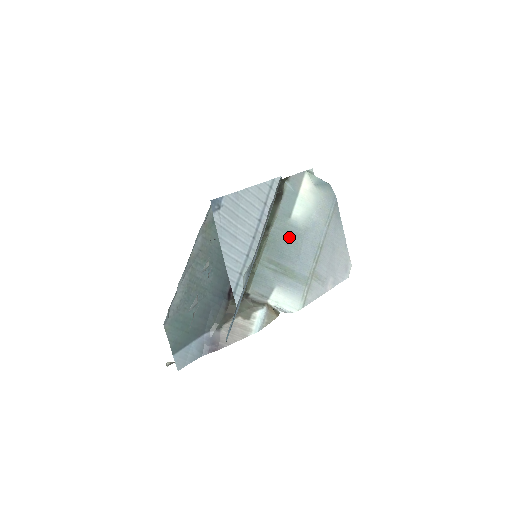
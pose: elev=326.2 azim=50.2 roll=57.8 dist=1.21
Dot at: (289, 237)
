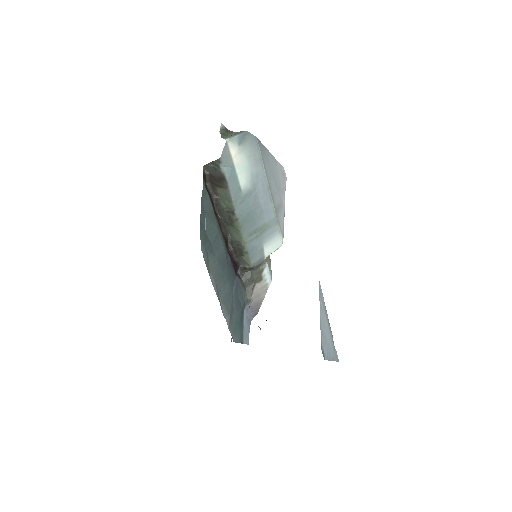
Dot at: (250, 205)
